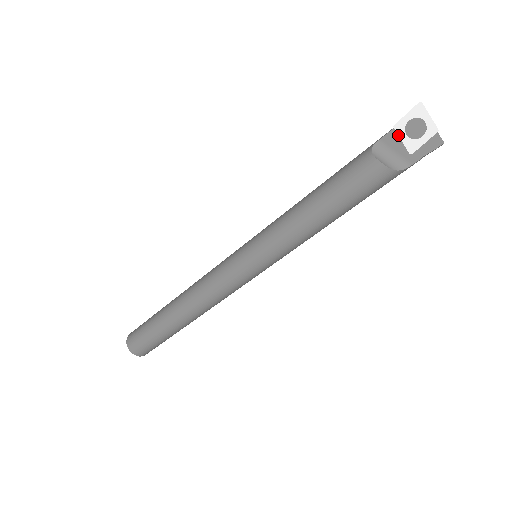
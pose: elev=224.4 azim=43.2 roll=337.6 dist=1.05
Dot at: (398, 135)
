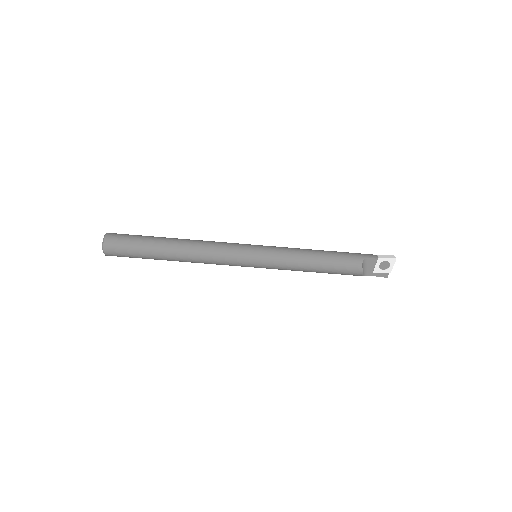
Dot at: (377, 263)
